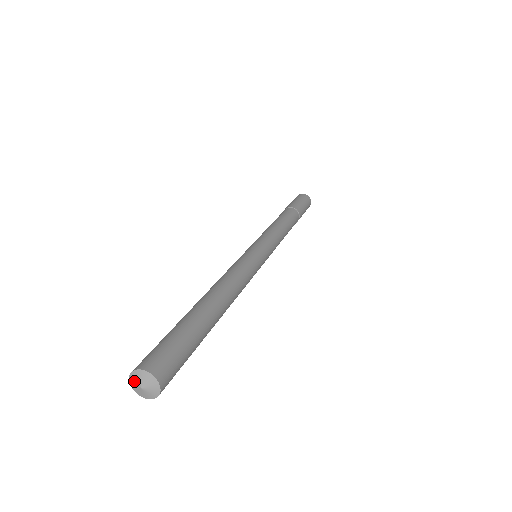
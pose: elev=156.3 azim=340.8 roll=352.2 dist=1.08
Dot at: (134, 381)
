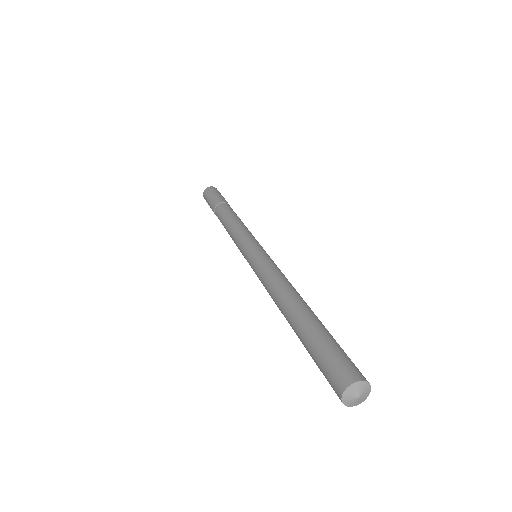
Dot at: (350, 395)
